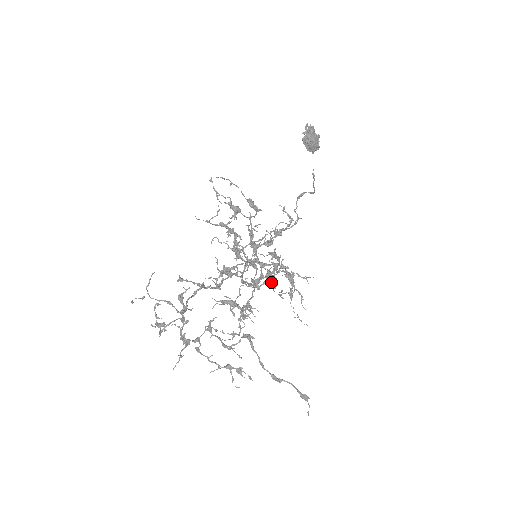
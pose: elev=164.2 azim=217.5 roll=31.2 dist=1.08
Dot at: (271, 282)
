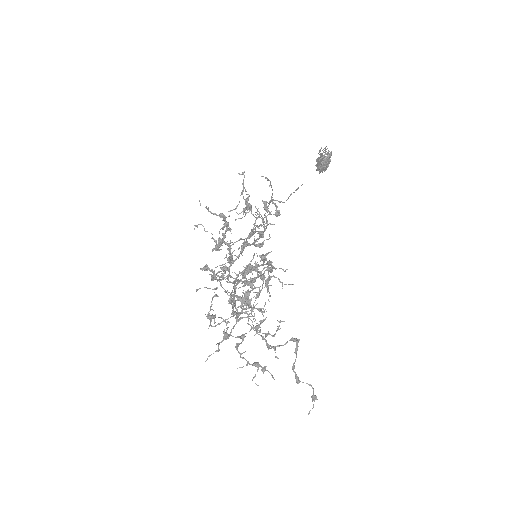
Dot at: (244, 280)
